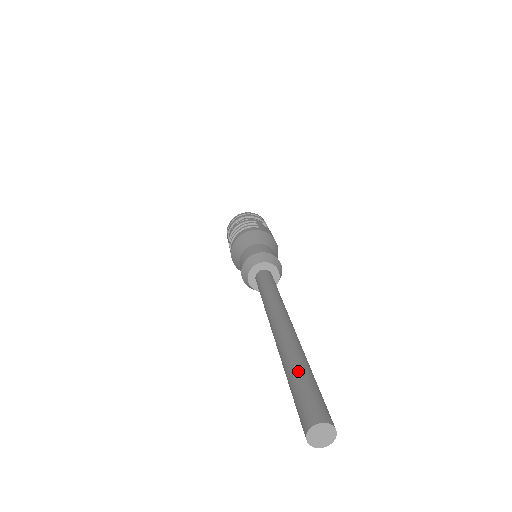
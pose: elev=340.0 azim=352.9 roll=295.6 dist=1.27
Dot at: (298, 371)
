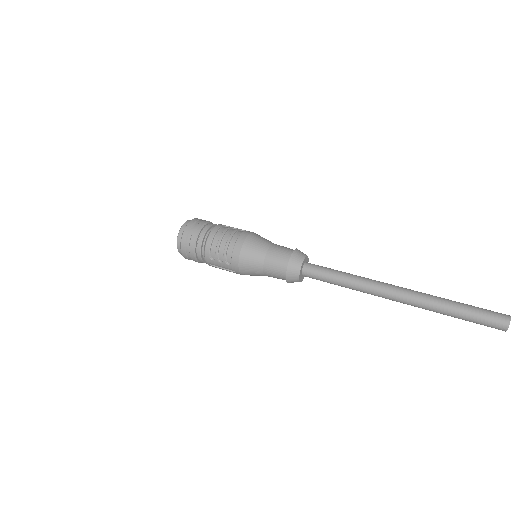
Dot at: (461, 304)
